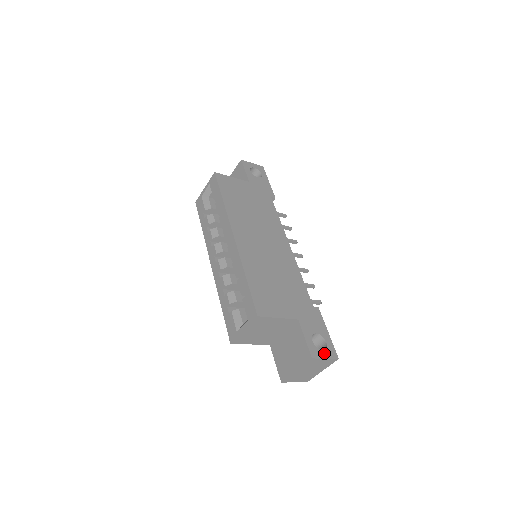
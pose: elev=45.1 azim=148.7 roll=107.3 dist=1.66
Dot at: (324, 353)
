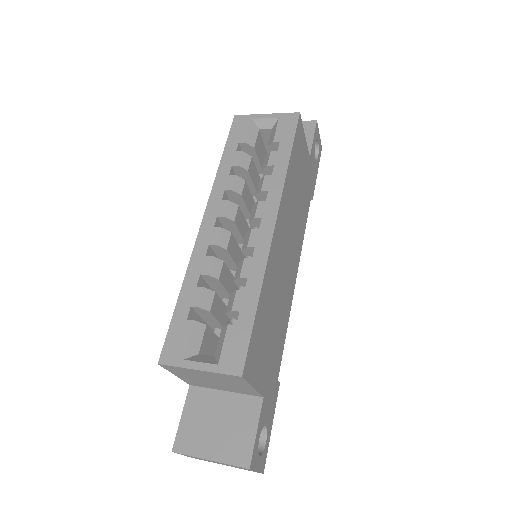
Dot at: (259, 461)
